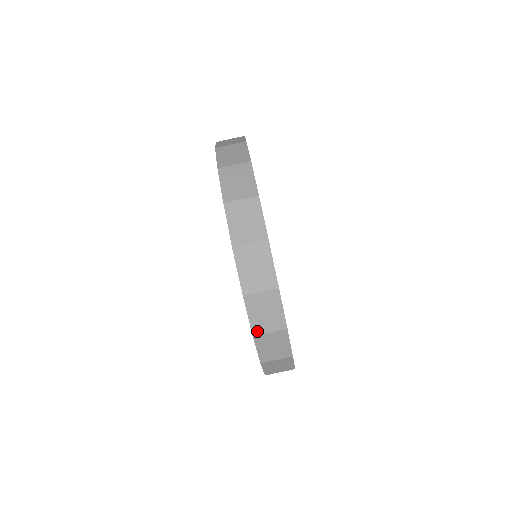
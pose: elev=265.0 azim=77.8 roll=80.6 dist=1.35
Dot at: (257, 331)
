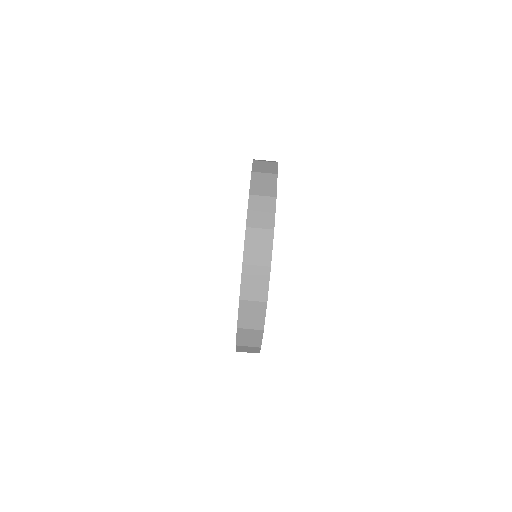
Dot at: (240, 344)
